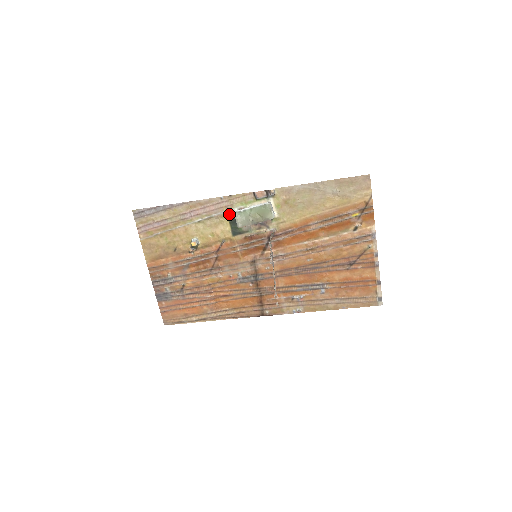
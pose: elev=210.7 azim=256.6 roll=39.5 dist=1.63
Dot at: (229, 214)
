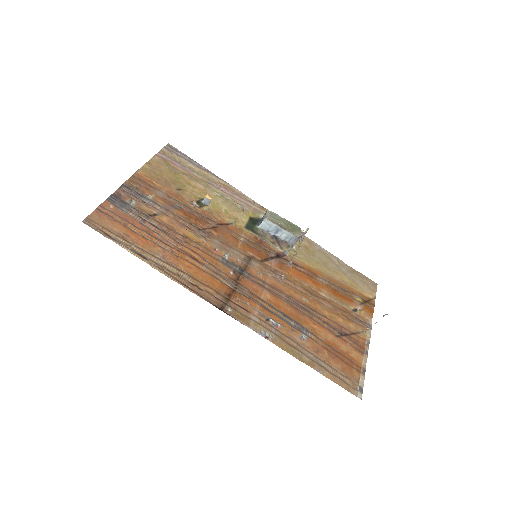
Dot at: (253, 214)
